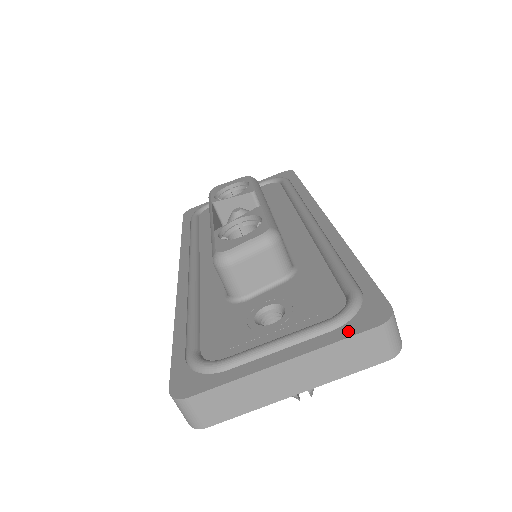
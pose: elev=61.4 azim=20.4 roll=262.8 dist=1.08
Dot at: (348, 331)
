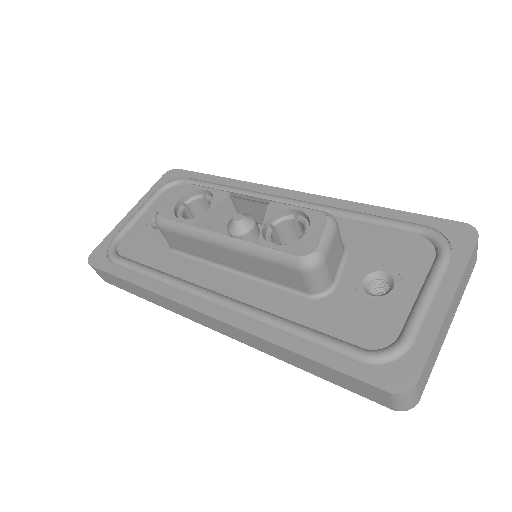
Dot at: (463, 255)
